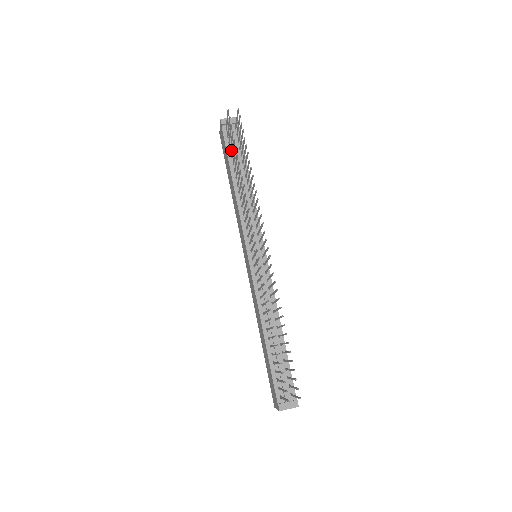
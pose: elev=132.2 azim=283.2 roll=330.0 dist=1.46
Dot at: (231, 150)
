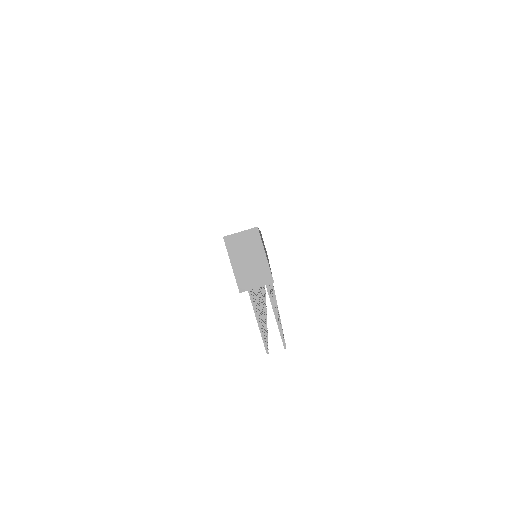
Dot at: occluded
